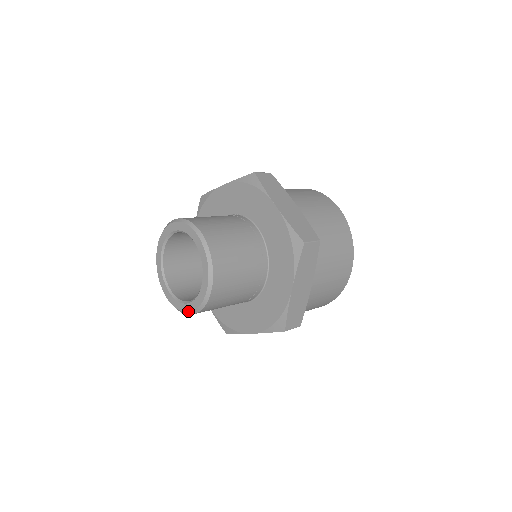
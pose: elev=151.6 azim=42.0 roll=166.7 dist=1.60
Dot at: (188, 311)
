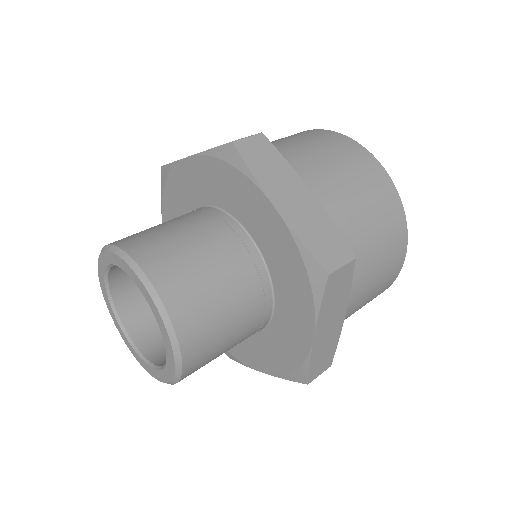
Dot at: (173, 361)
